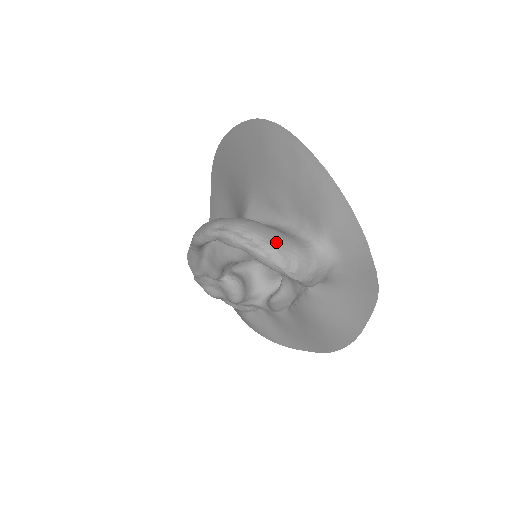
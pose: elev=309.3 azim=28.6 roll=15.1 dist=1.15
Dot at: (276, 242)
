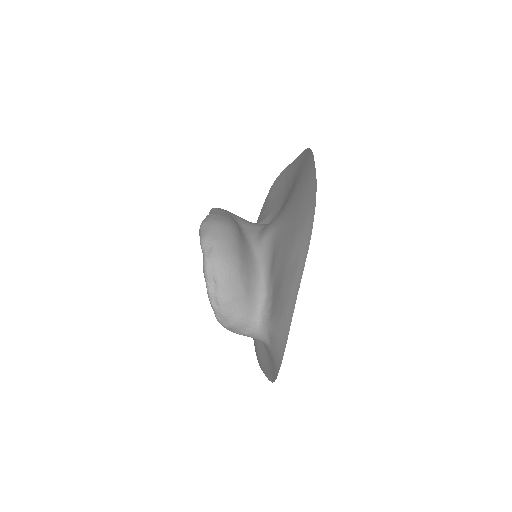
Dot at: (228, 302)
